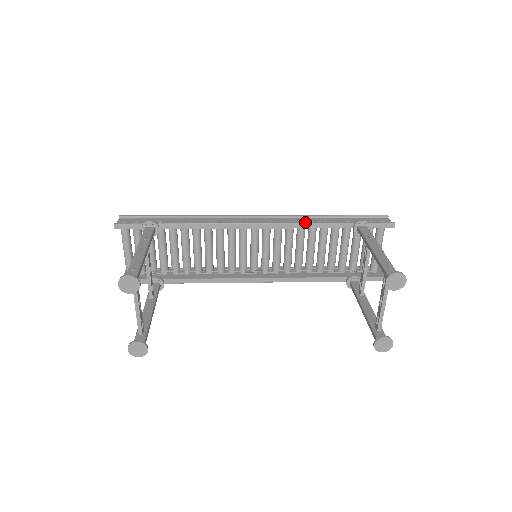
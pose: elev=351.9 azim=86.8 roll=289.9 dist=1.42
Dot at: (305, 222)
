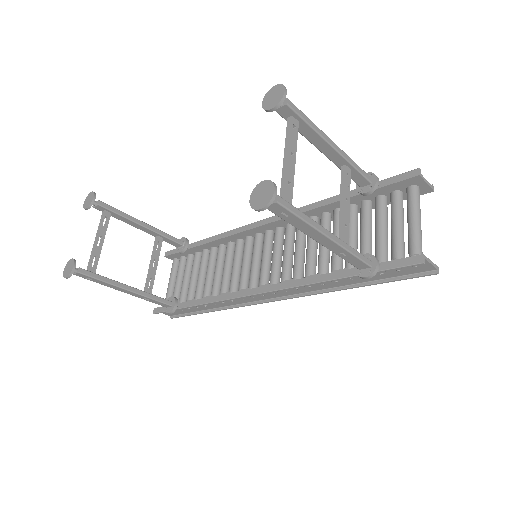
Dot at: (308, 205)
